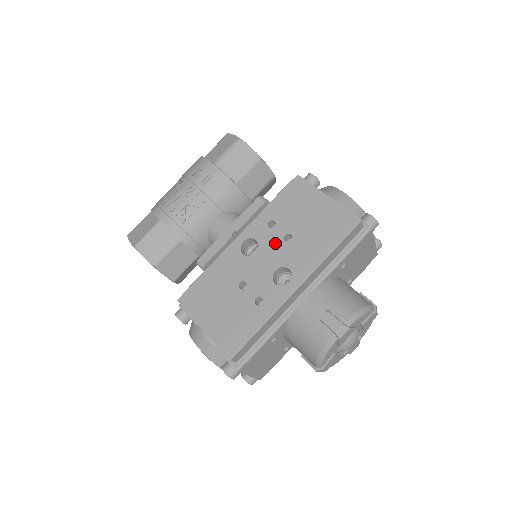
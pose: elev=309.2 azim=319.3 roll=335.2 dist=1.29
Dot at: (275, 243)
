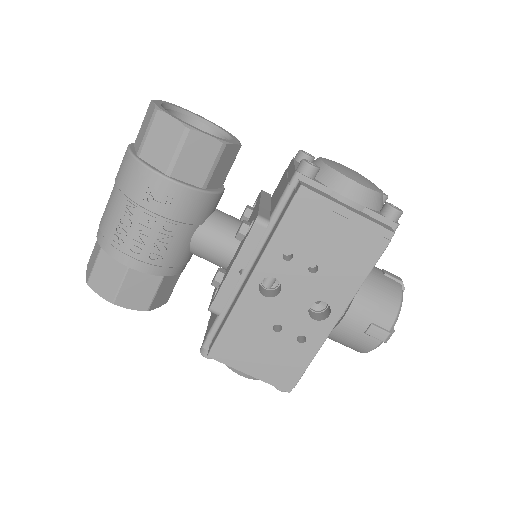
Dot at: (300, 278)
